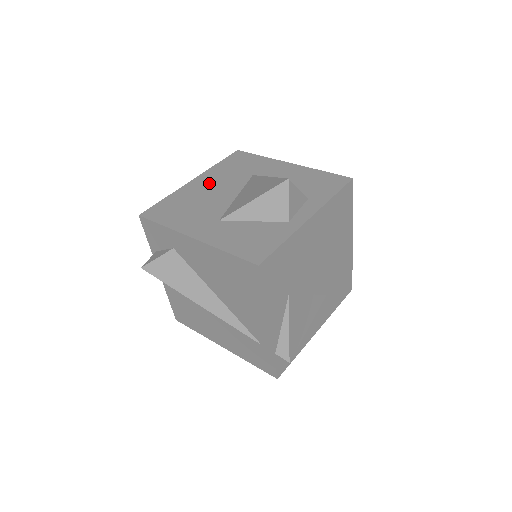
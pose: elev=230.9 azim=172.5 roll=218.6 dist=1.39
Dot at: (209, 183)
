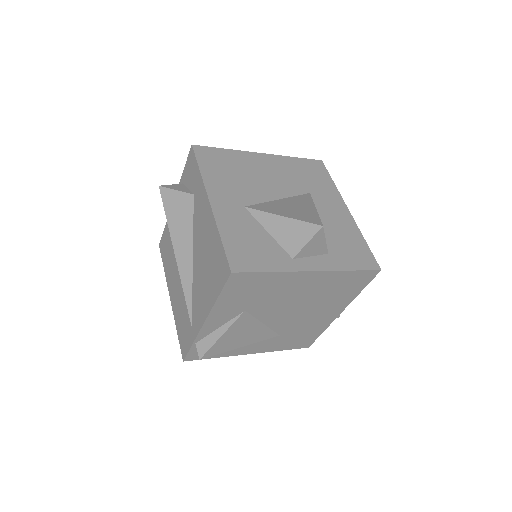
Dot at: (271, 168)
